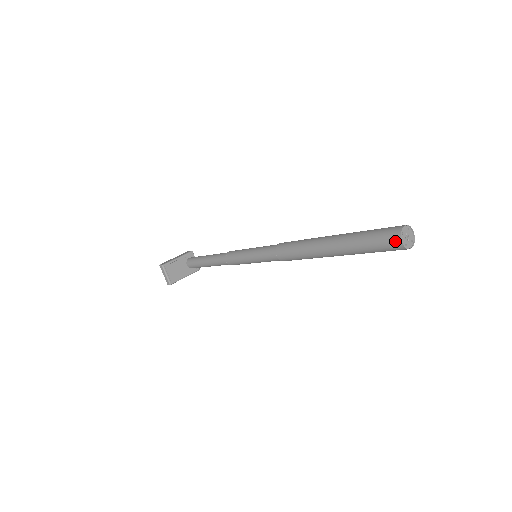
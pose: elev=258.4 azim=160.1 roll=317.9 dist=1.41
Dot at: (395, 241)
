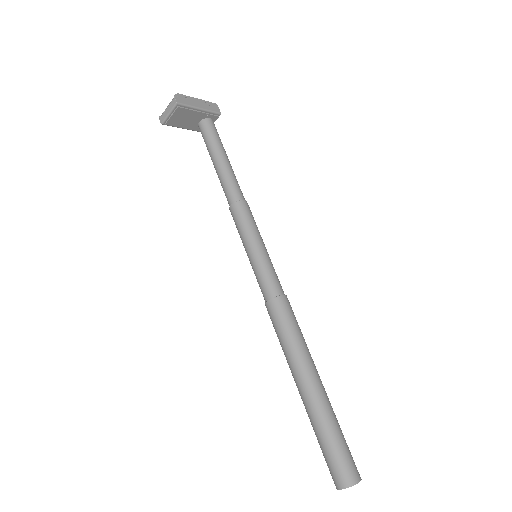
Dot at: (339, 481)
